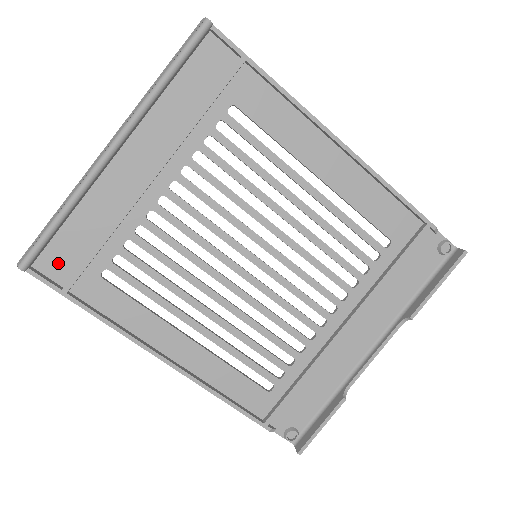
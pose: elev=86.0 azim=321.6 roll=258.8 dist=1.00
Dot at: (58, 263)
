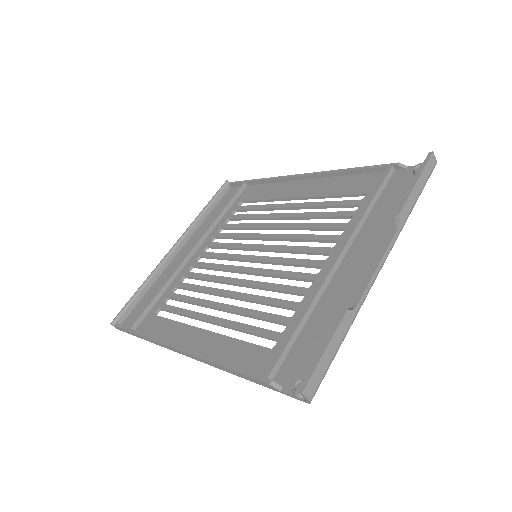
Dot at: (134, 318)
